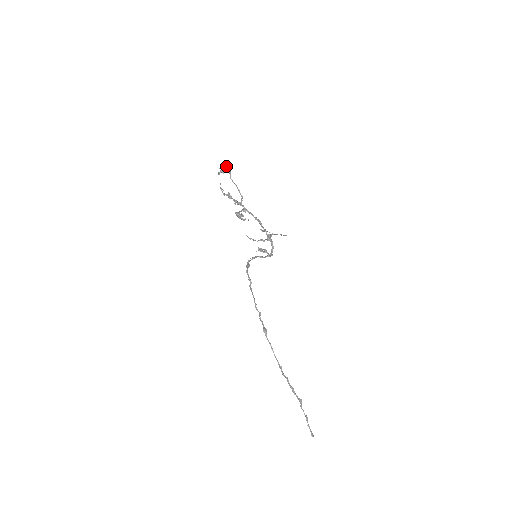
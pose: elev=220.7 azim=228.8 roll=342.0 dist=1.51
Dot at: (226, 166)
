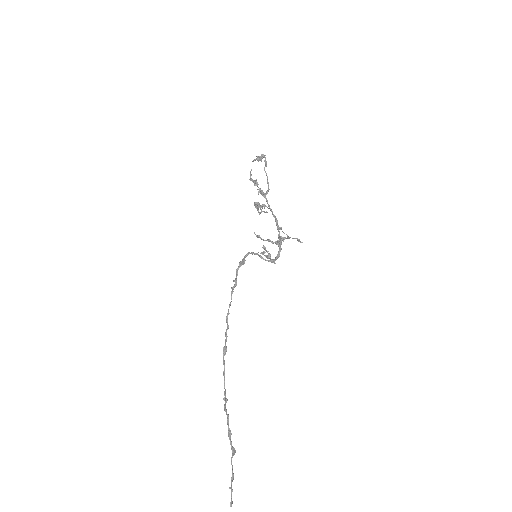
Dot at: occluded
